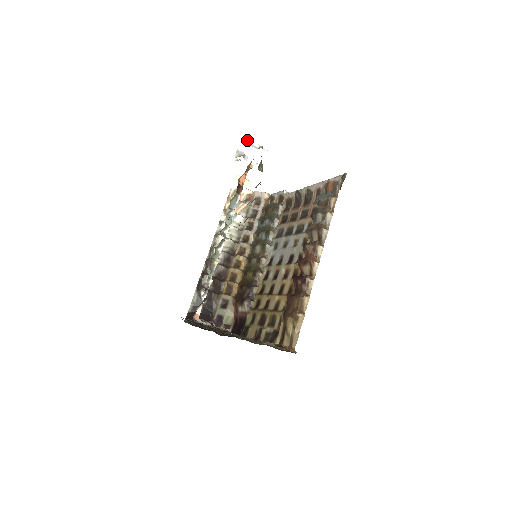
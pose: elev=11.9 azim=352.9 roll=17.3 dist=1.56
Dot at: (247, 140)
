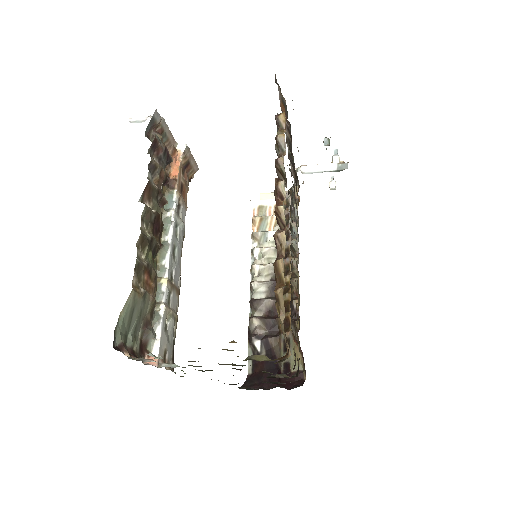
Dot at: (130, 120)
